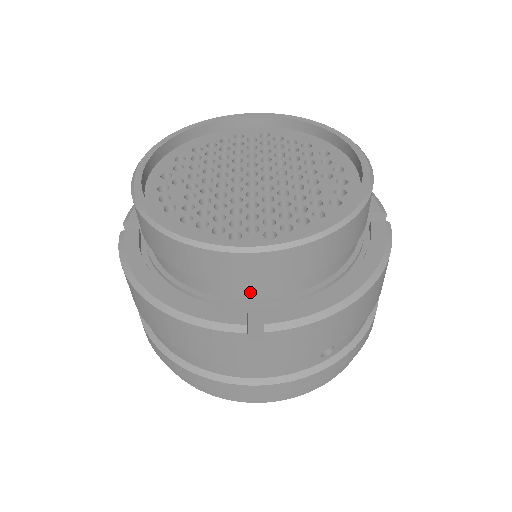
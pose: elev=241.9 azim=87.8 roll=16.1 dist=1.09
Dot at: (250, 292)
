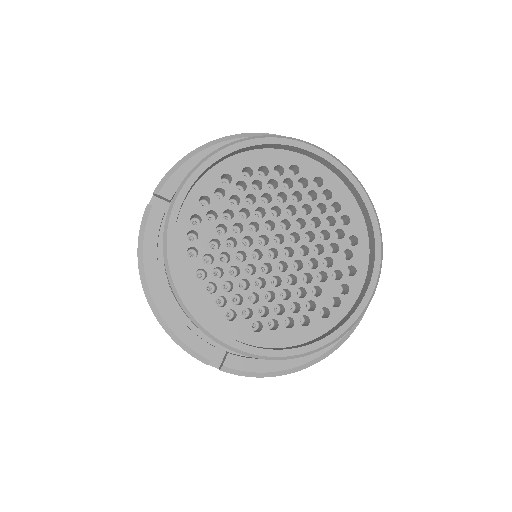
Dot at: occluded
